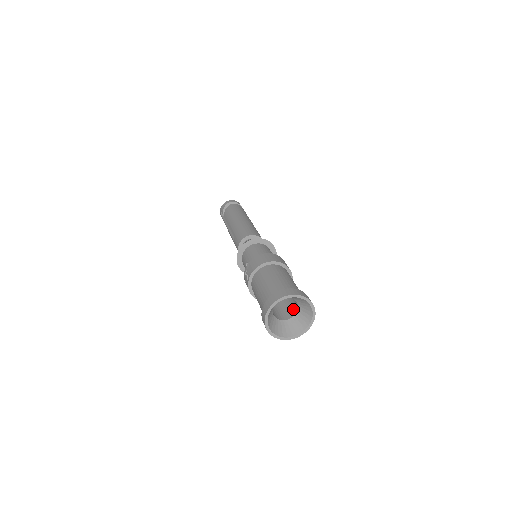
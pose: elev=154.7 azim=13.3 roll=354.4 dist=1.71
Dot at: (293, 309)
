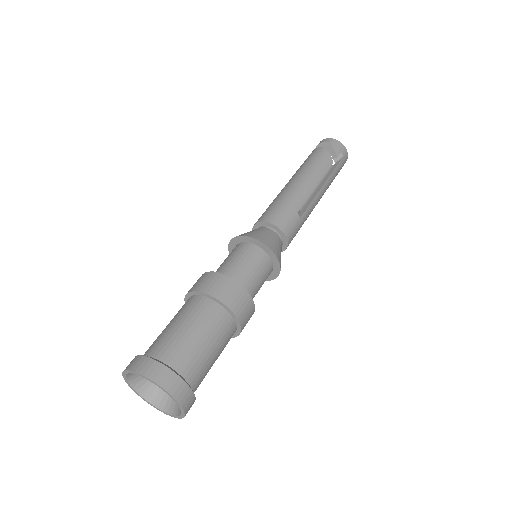
Dot at: occluded
